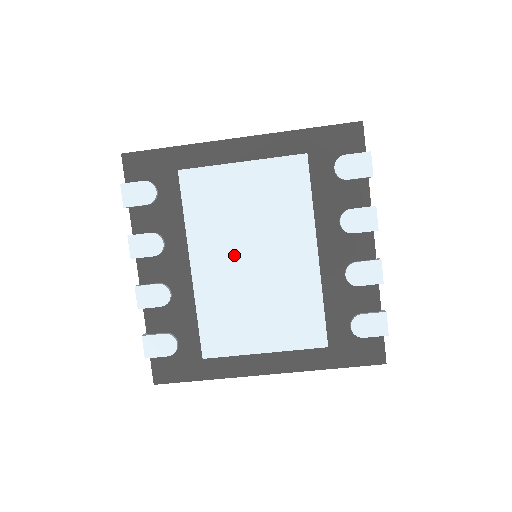
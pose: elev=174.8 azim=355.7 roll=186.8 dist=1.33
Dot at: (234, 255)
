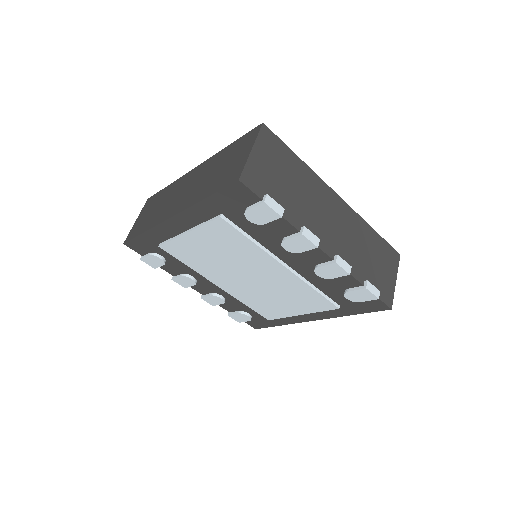
Dot at: (235, 278)
